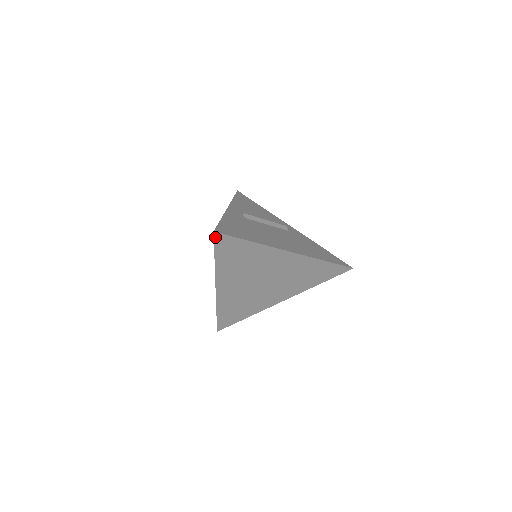
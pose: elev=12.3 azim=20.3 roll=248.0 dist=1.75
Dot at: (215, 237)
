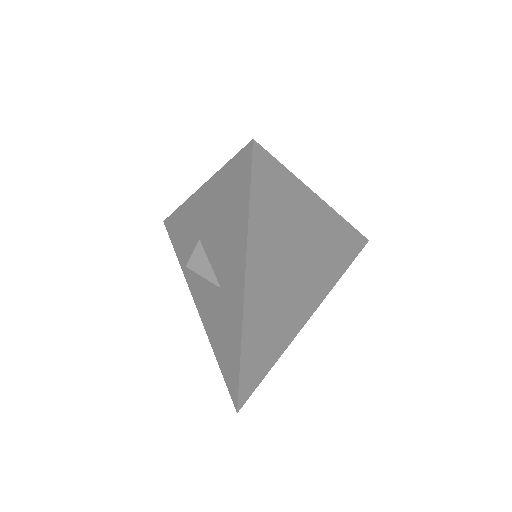
Dot at: (253, 154)
